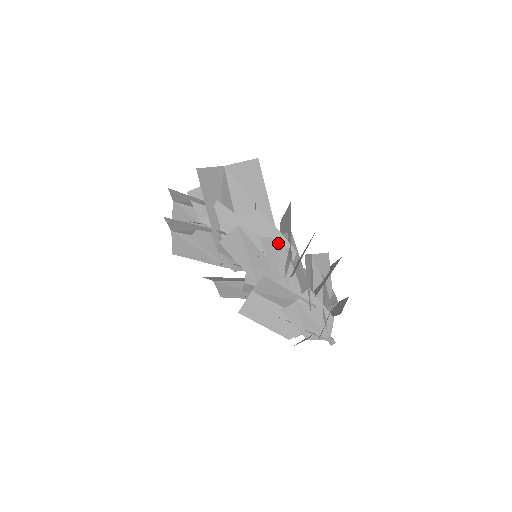
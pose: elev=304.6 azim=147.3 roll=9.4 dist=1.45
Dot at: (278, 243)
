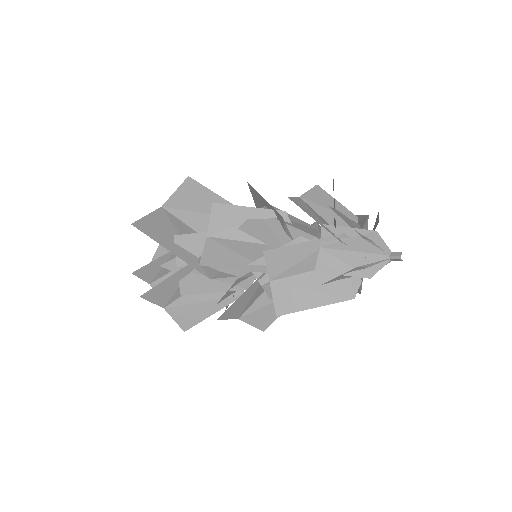
Dot at: (260, 219)
